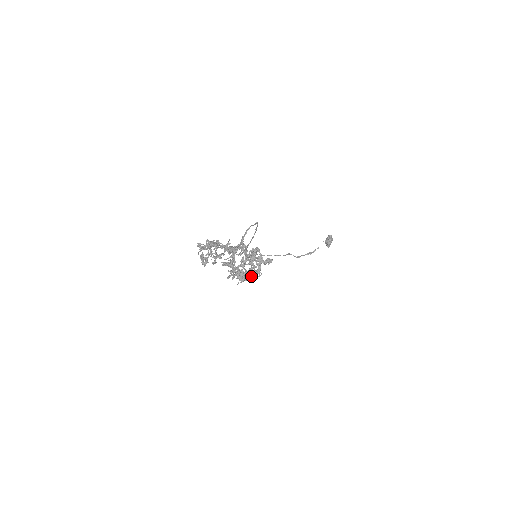
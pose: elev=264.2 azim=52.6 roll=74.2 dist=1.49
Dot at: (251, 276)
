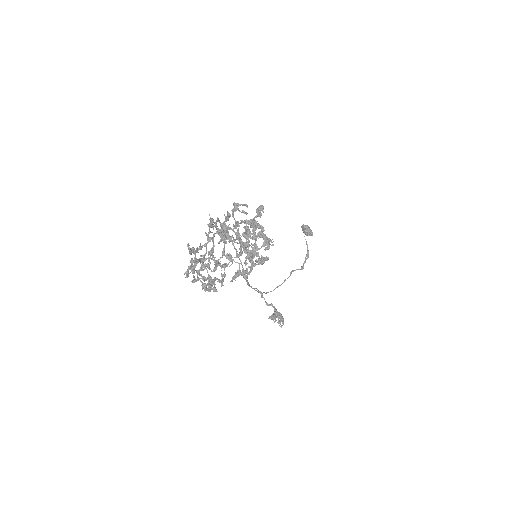
Dot at: (264, 242)
